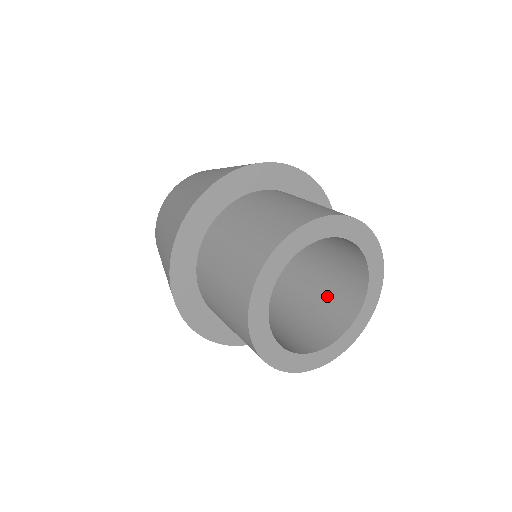
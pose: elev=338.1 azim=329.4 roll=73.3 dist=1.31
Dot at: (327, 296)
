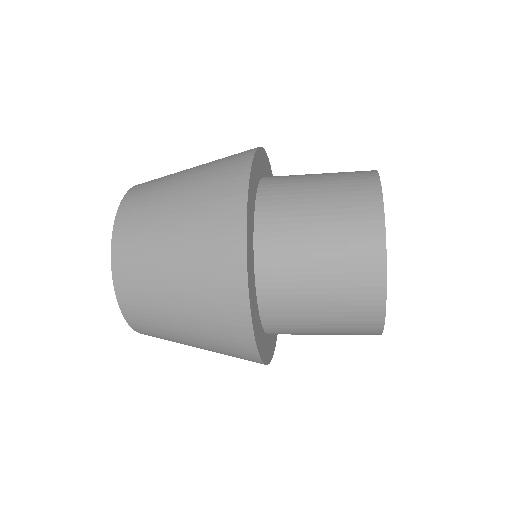
Dot at: occluded
